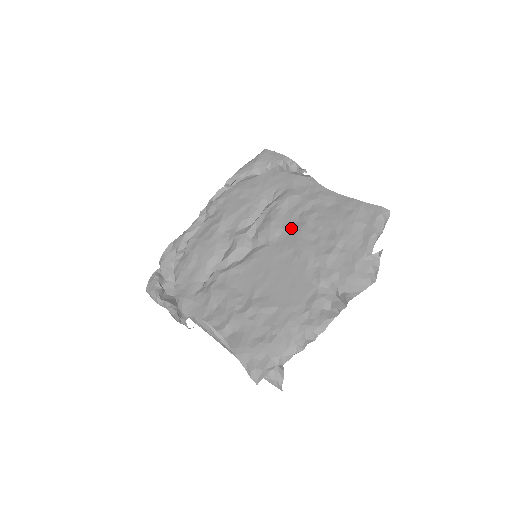
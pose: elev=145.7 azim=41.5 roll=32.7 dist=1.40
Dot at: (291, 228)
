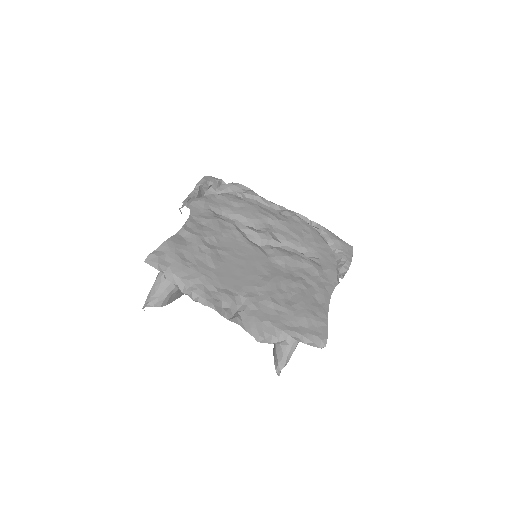
Dot at: (287, 271)
